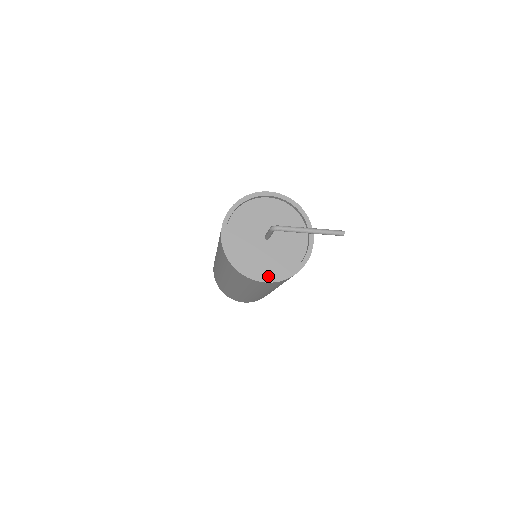
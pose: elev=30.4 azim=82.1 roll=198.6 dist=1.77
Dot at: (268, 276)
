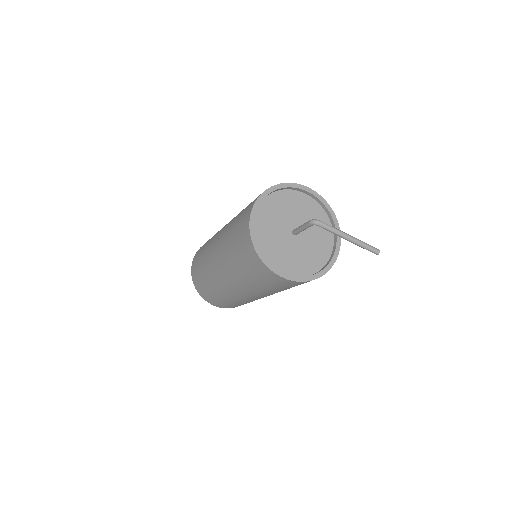
Dot at: (286, 272)
